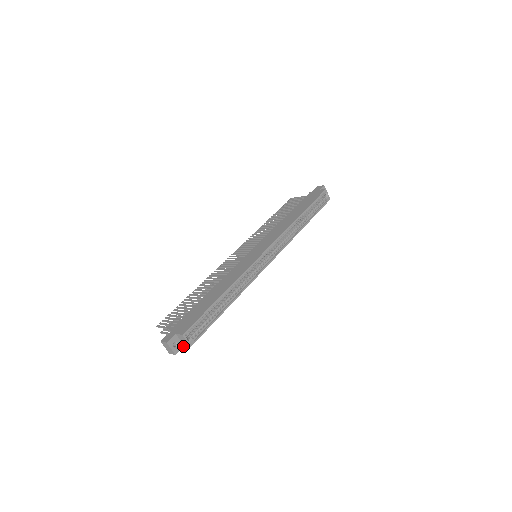
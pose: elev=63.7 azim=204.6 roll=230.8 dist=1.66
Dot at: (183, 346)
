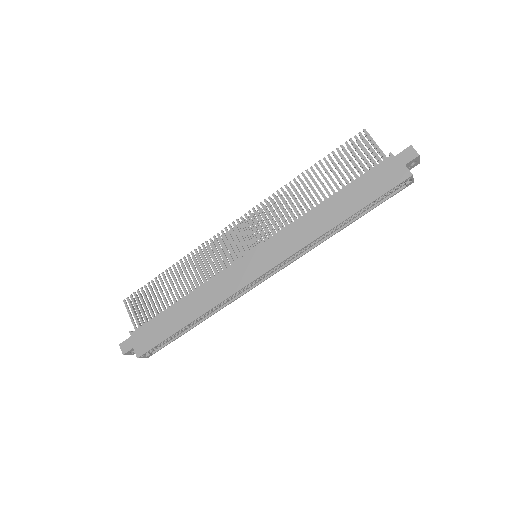
Dot at: occluded
